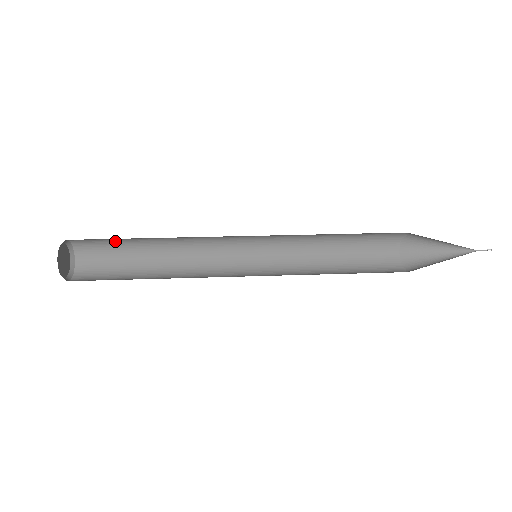
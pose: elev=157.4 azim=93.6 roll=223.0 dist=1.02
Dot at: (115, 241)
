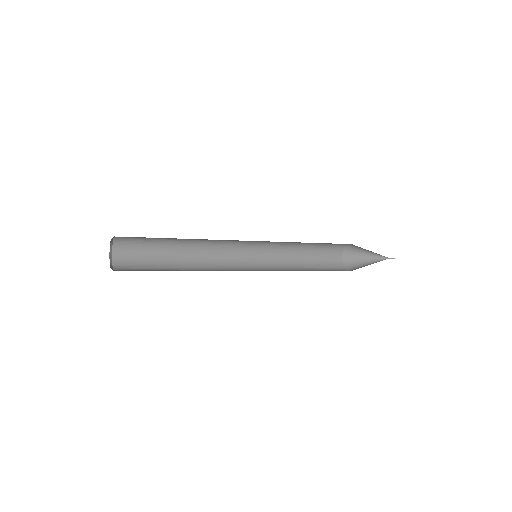
Dot at: occluded
